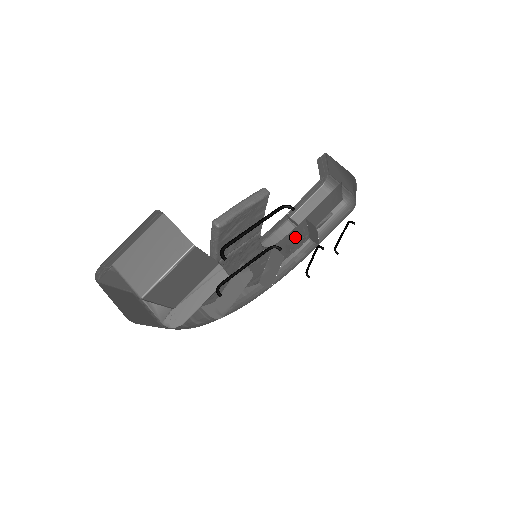
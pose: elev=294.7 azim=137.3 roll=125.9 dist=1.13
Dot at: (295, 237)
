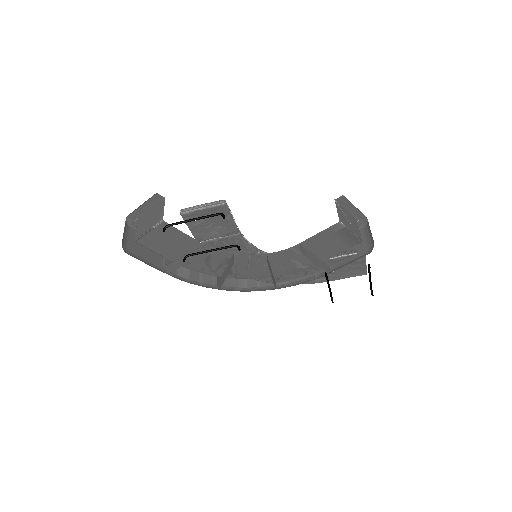
Dot at: (302, 256)
